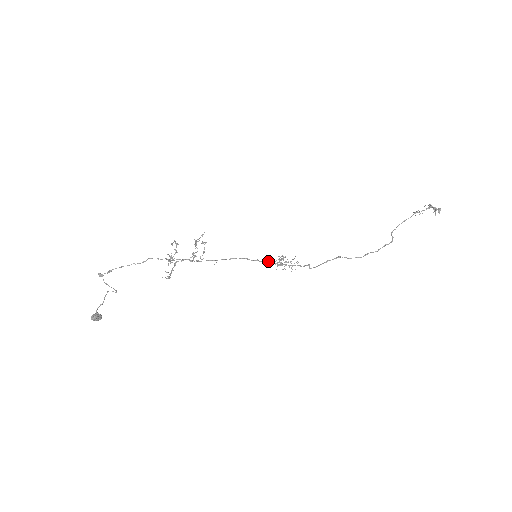
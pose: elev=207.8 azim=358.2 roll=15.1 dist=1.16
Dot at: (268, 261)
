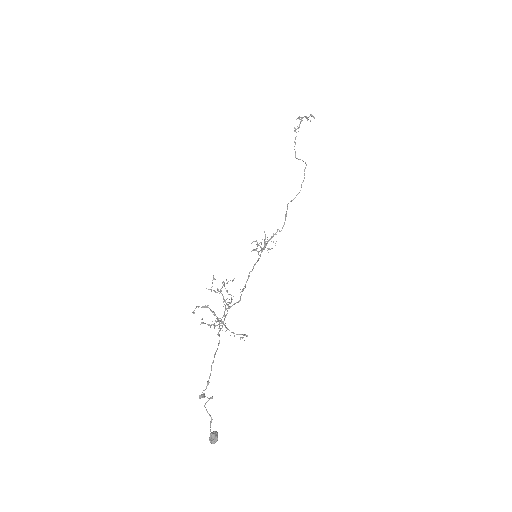
Dot at: occluded
